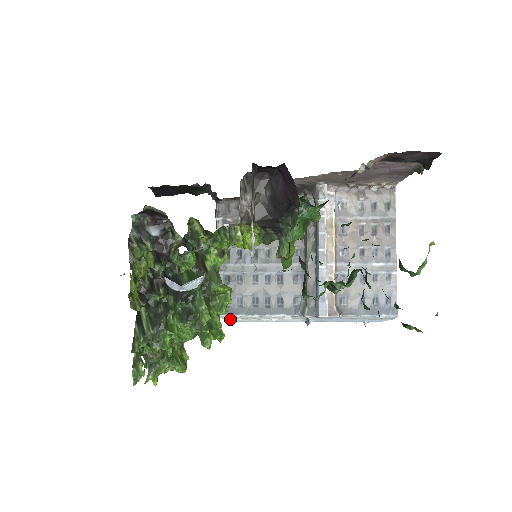
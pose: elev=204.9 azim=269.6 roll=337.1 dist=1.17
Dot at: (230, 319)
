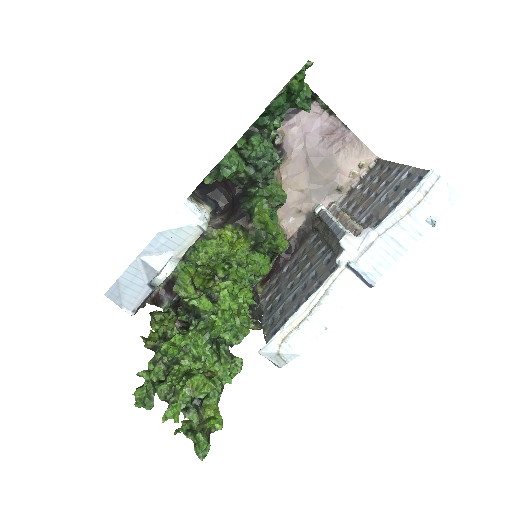
Dot at: (287, 350)
